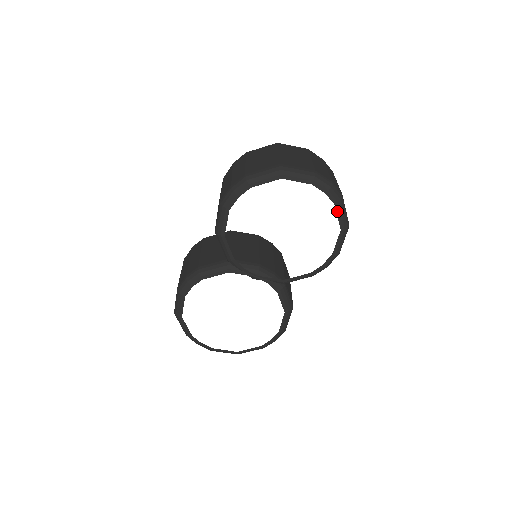
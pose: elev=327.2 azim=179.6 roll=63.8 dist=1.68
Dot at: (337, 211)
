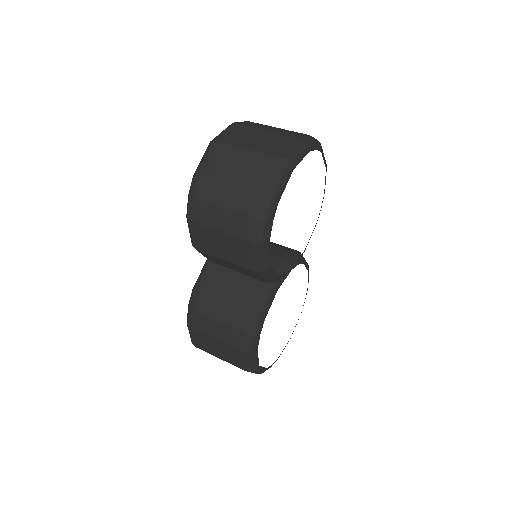
Dot at: (323, 156)
